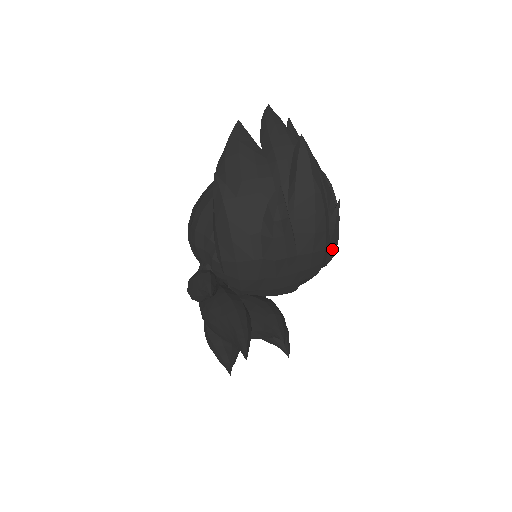
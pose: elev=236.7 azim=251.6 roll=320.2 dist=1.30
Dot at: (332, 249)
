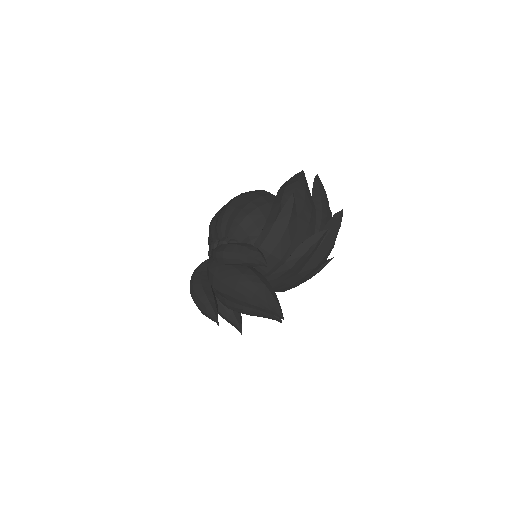
Dot at: (303, 282)
